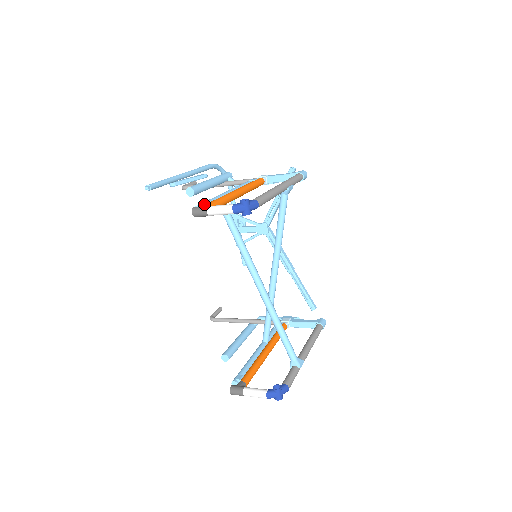
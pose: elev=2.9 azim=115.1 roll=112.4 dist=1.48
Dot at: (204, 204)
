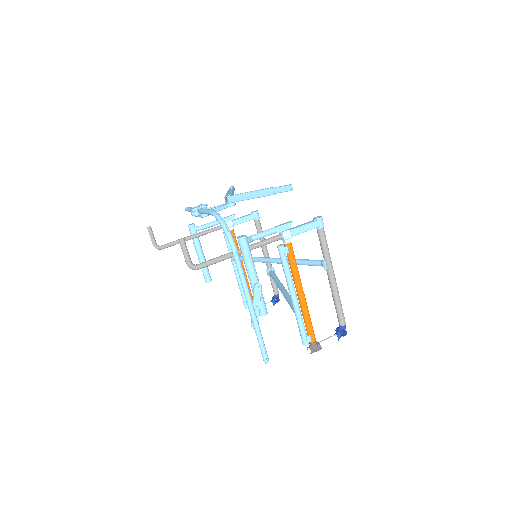
Dot at: (311, 341)
